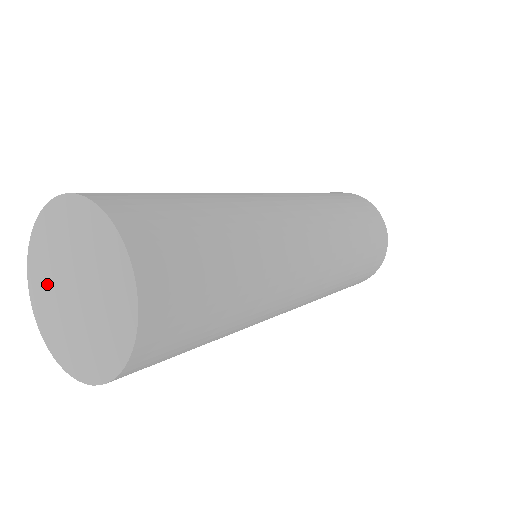
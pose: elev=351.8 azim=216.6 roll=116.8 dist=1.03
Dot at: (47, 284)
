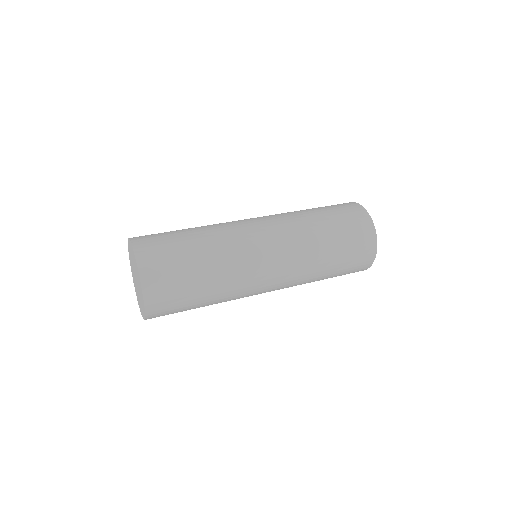
Dot at: (132, 270)
